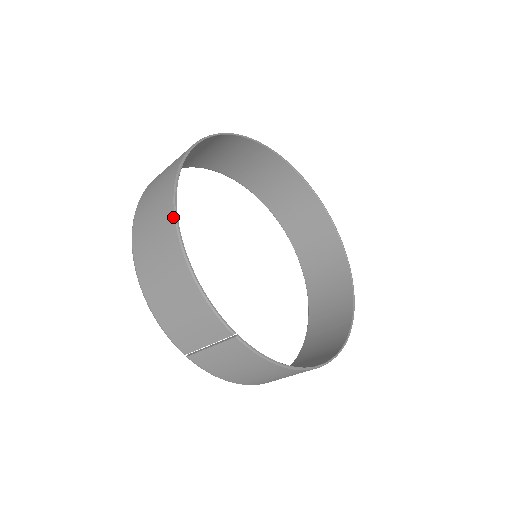
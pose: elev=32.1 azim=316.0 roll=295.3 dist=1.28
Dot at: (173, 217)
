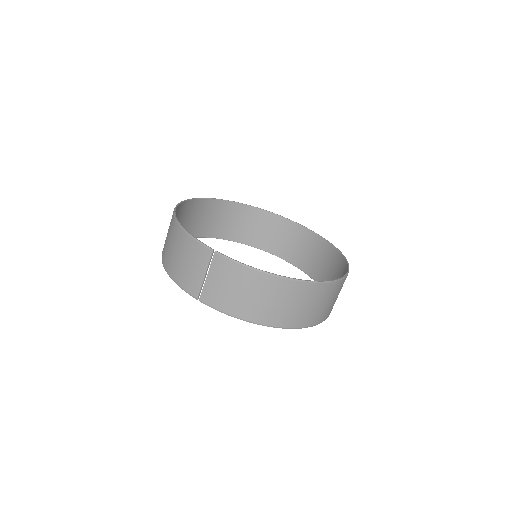
Dot at: (173, 214)
